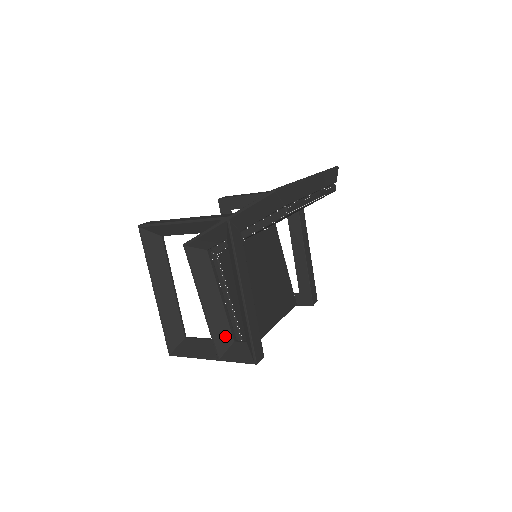
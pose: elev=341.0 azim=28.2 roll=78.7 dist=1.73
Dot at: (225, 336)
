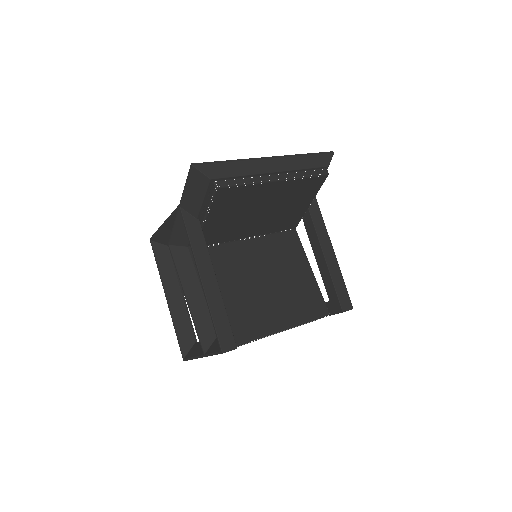
Dot at: (208, 331)
